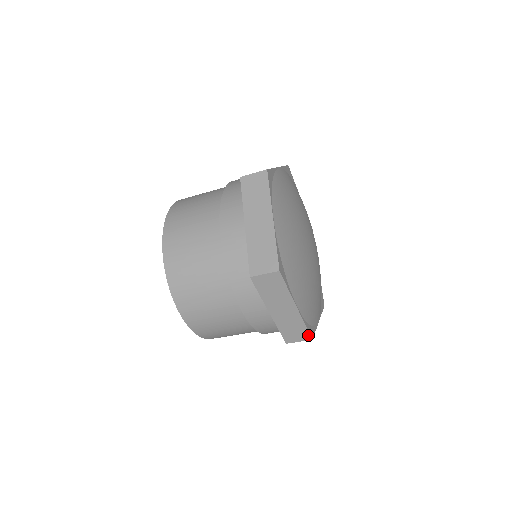
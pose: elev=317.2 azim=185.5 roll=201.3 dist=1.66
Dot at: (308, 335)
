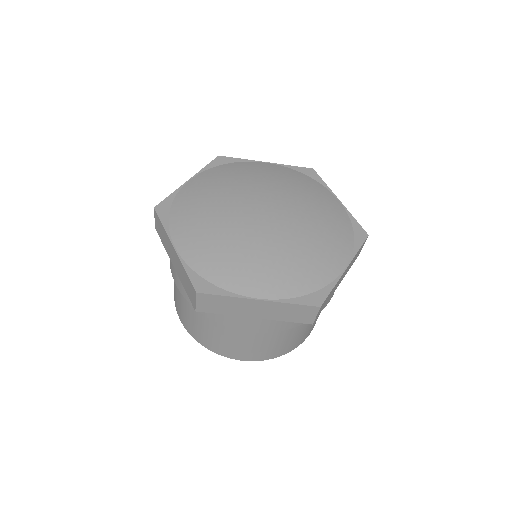
Dot at: (193, 286)
